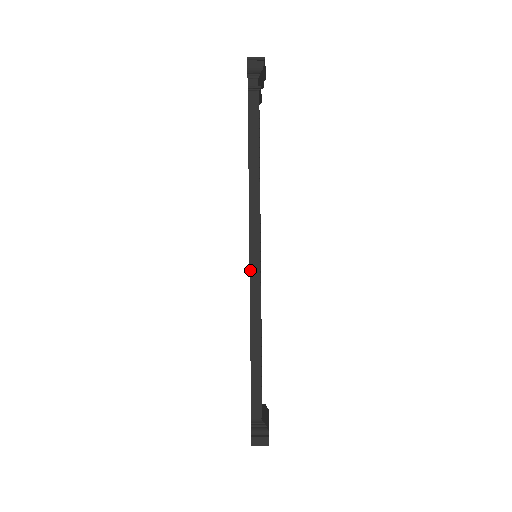
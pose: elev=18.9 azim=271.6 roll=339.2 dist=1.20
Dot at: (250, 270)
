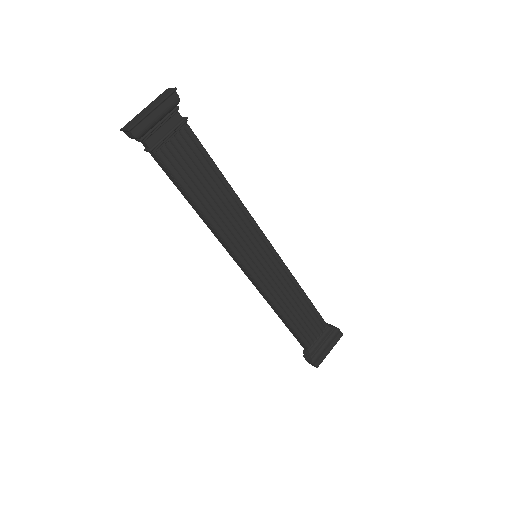
Dot at: (247, 276)
